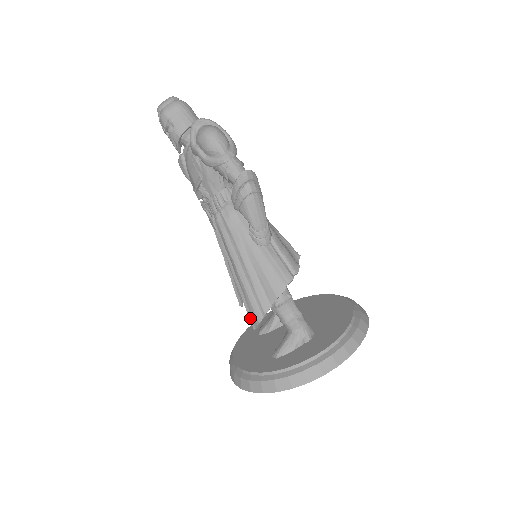
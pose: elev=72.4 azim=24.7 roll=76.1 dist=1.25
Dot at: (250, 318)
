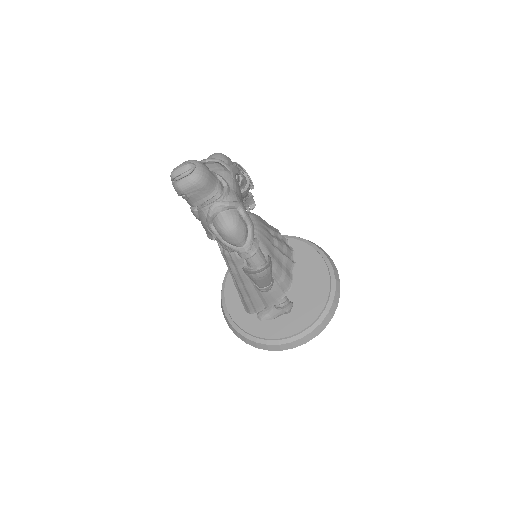
Dot at: (244, 306)
